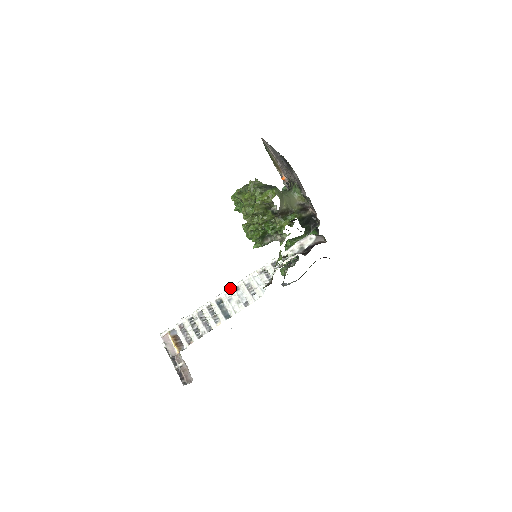
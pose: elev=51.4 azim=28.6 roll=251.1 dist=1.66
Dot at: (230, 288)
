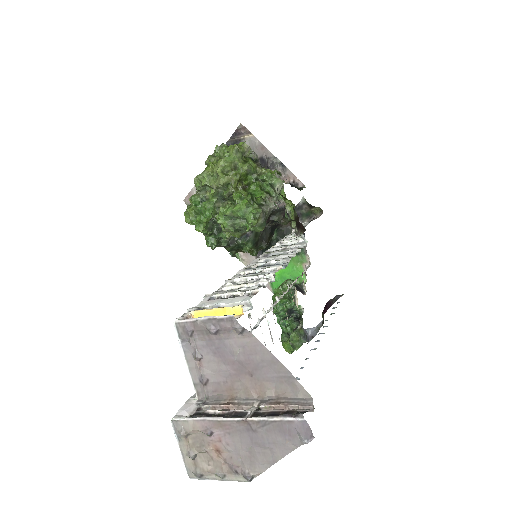
Dot at: (254, 260)
